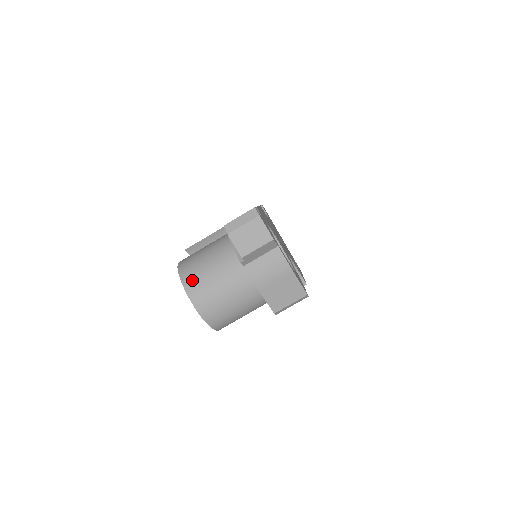
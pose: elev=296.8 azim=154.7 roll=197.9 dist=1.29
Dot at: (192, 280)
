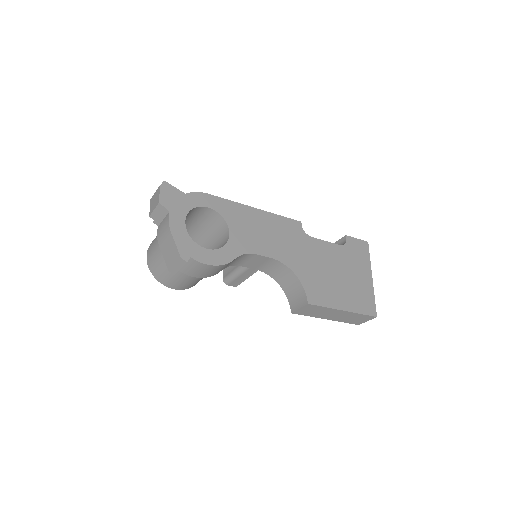
Dot at: occluded
